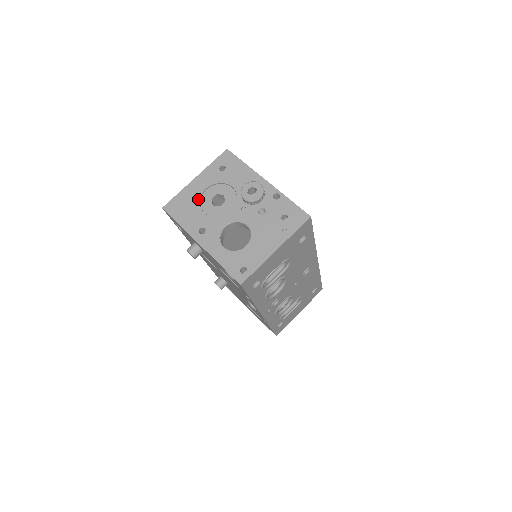
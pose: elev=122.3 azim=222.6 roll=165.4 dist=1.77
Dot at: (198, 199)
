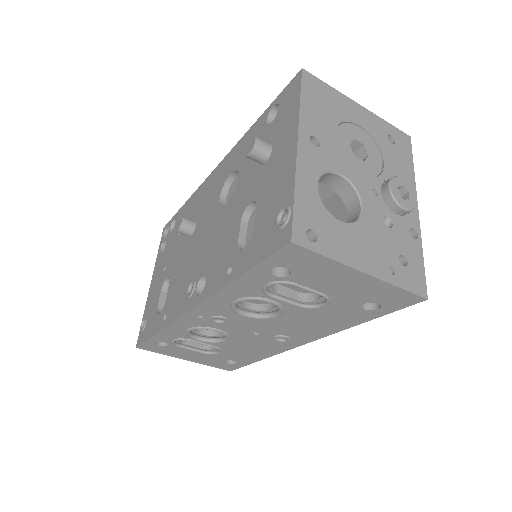
Dot at: (344, 119)
